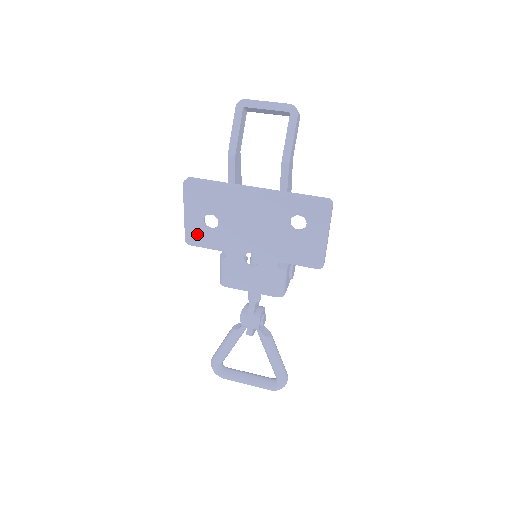
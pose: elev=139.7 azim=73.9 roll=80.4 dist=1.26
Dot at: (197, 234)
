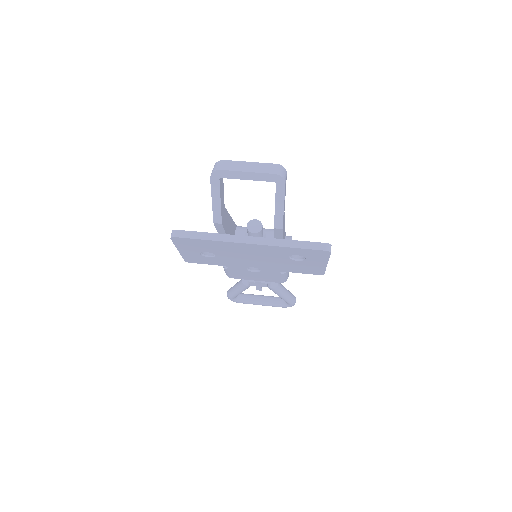
Dot at: (195, 259)
